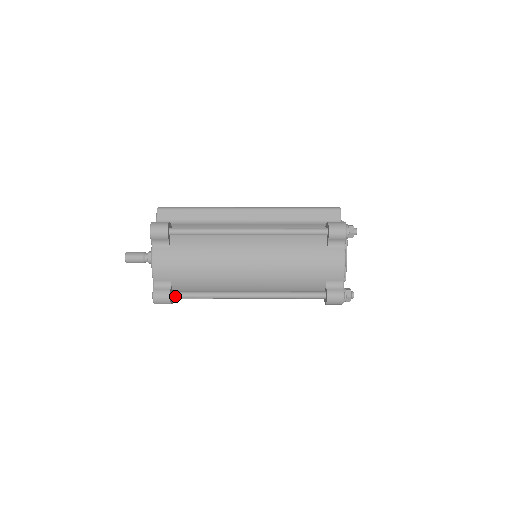
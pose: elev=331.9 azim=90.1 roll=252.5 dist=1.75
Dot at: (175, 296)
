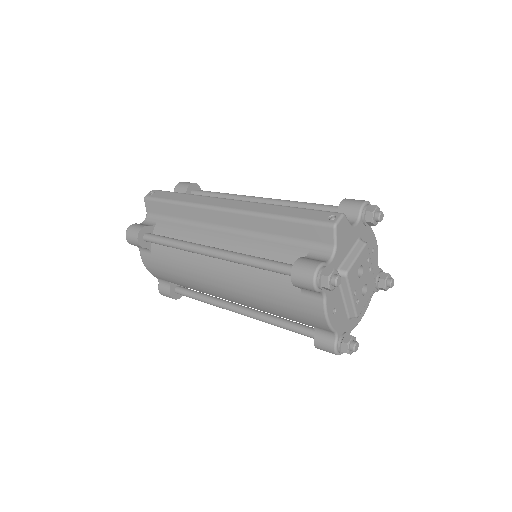
Dot at: (178, 293)
